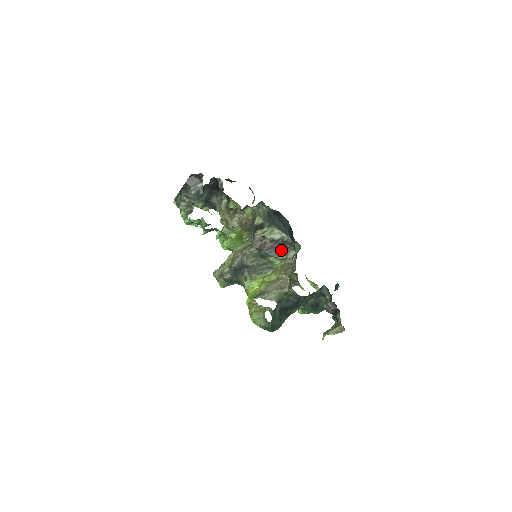
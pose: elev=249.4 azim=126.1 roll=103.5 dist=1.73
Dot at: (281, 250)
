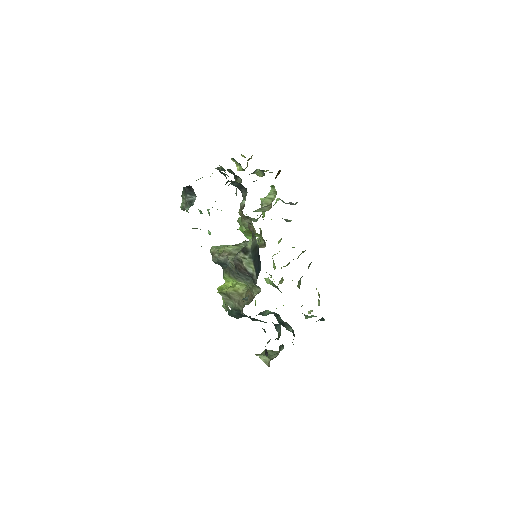
Dot at: (250, 280)
